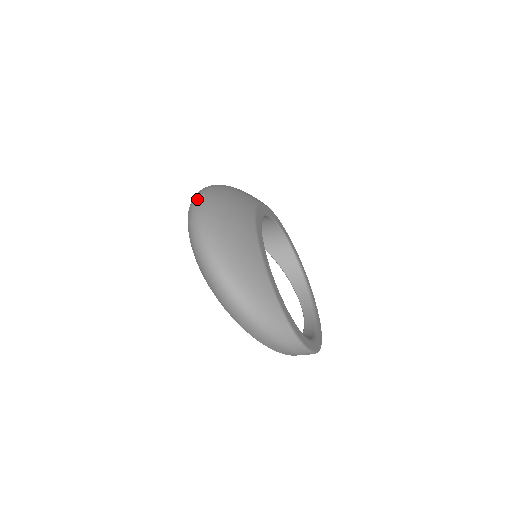
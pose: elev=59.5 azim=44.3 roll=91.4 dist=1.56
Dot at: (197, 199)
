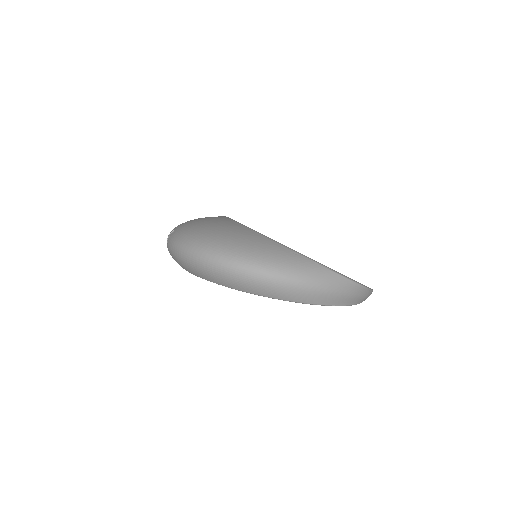
Dot at: occluded
